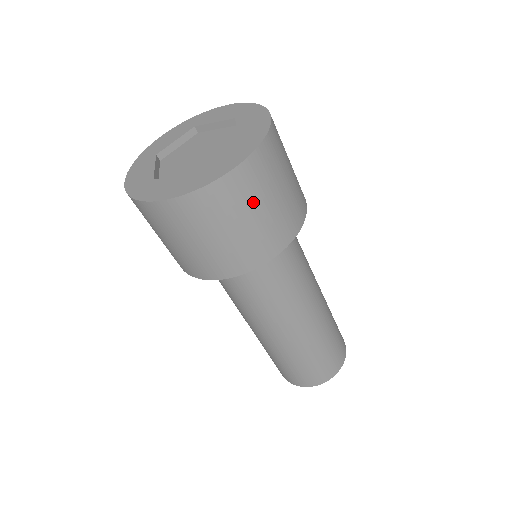
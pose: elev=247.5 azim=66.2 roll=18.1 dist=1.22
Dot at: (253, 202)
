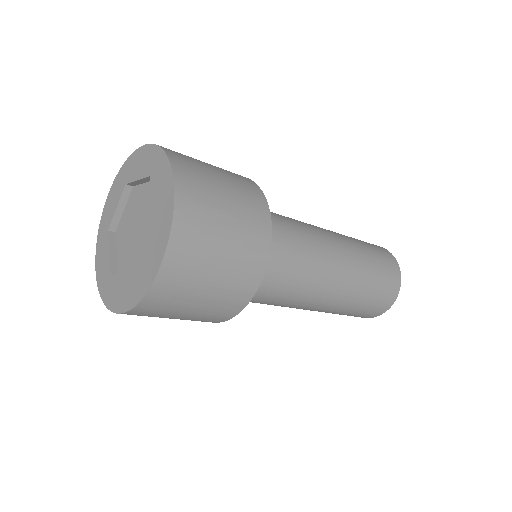
Dot at: (197, 282)
